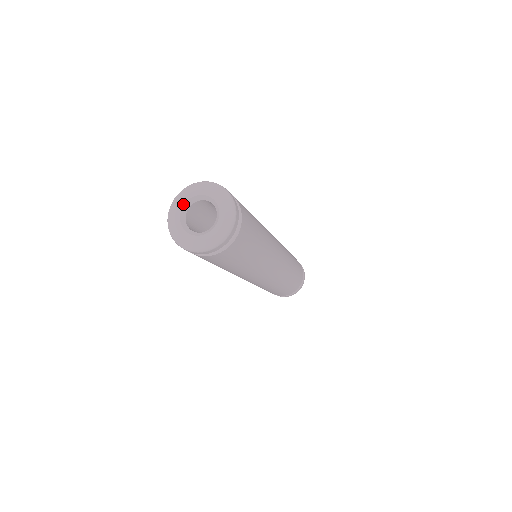
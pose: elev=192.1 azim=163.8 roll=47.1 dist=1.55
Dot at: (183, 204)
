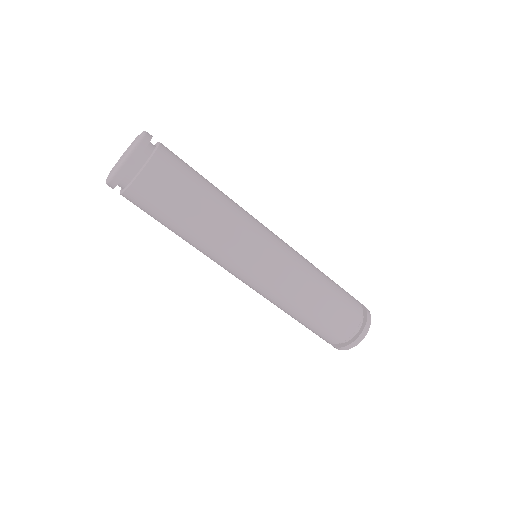
Dot at: (123, 154)
